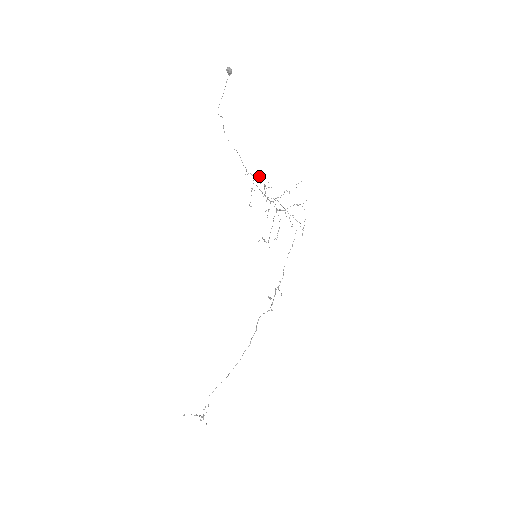
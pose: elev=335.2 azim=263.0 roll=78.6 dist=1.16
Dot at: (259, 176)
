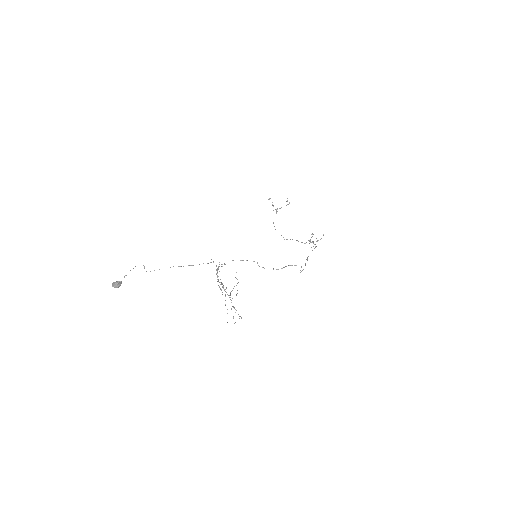
Dot at: (217, 277)
